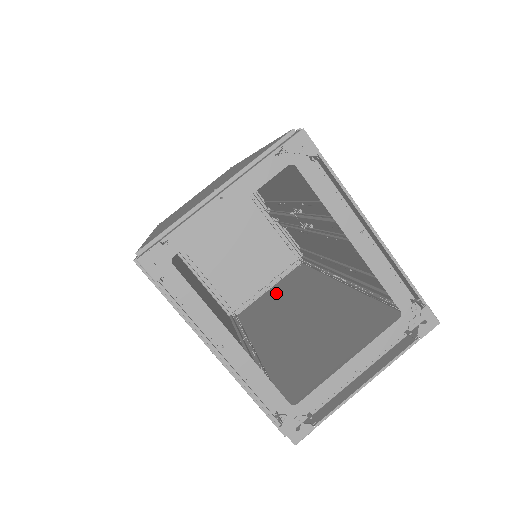
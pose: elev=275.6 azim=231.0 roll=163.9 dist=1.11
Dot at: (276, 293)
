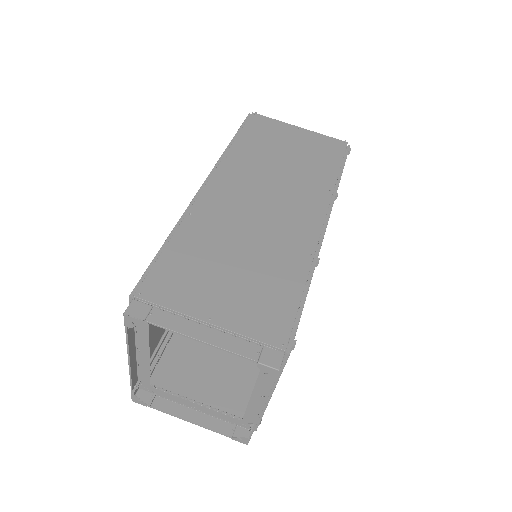
Dot at: occluded
